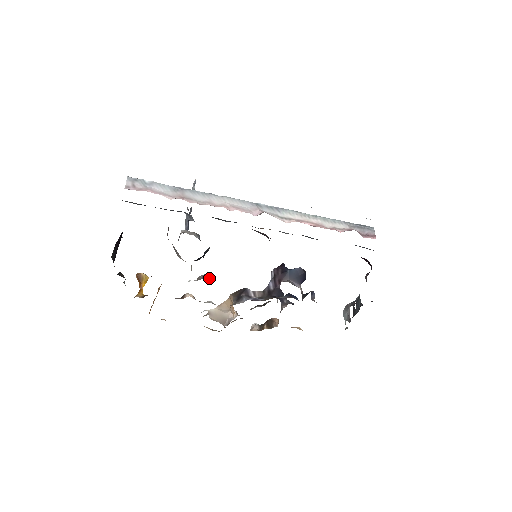
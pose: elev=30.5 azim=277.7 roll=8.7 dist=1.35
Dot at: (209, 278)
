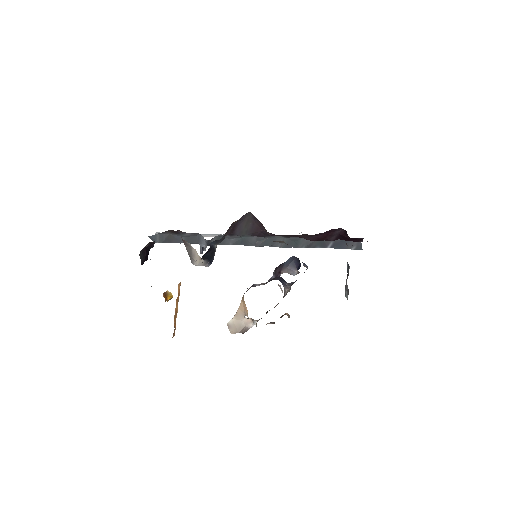
Dot at: occluded
